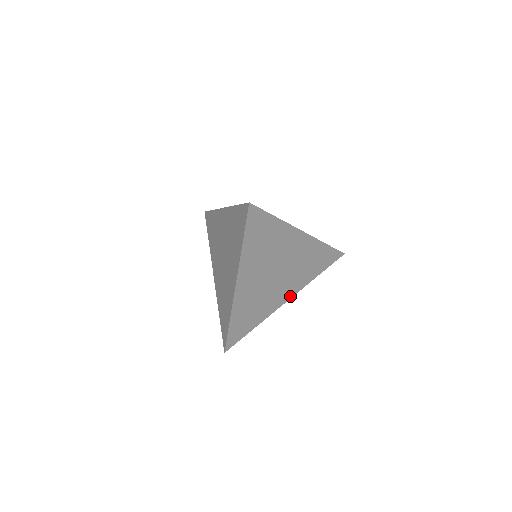
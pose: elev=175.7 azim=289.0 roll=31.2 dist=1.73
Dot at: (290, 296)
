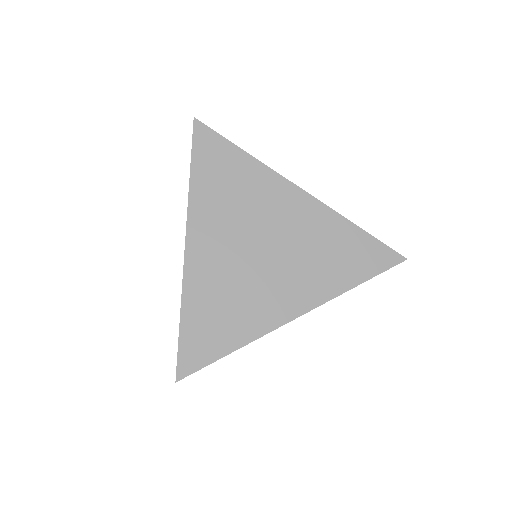
Dot at: (301, 309)
